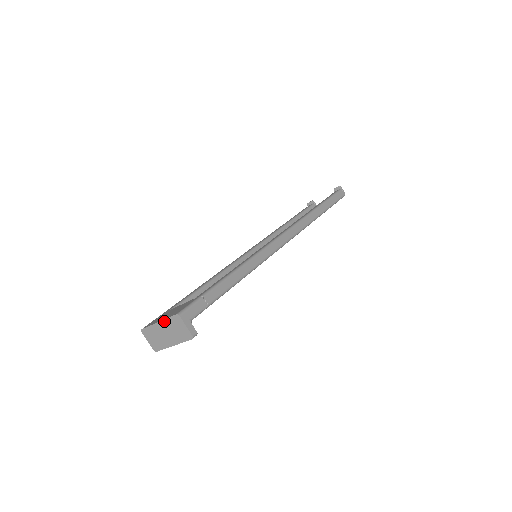
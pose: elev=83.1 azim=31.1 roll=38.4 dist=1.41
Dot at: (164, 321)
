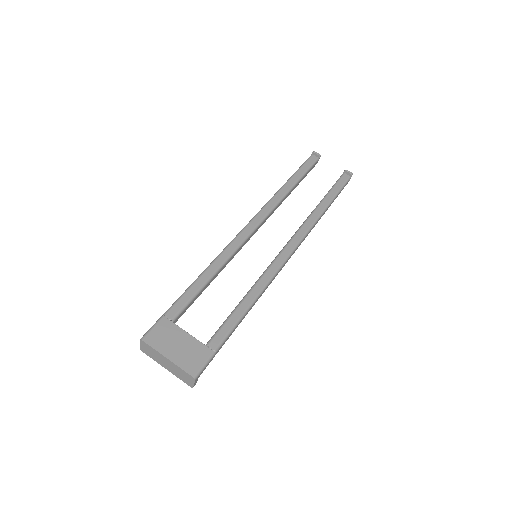
Dot at: (175, 365)
